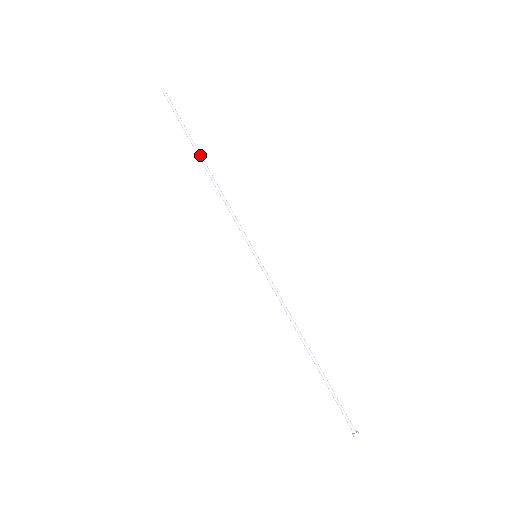
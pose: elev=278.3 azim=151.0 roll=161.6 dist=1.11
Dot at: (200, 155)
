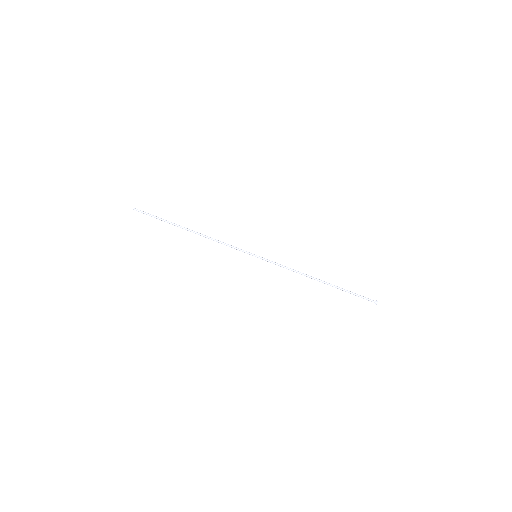
Dot at: (183, 228)
